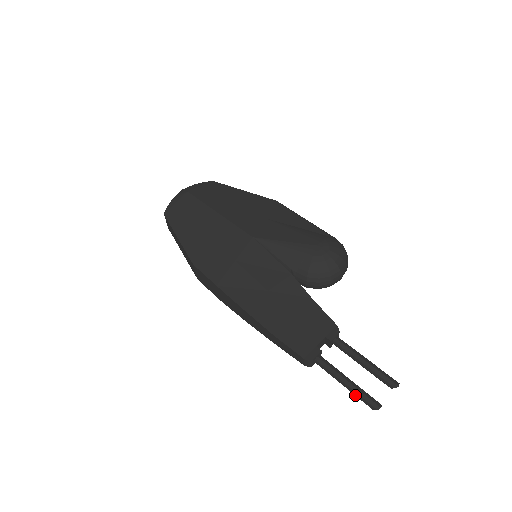
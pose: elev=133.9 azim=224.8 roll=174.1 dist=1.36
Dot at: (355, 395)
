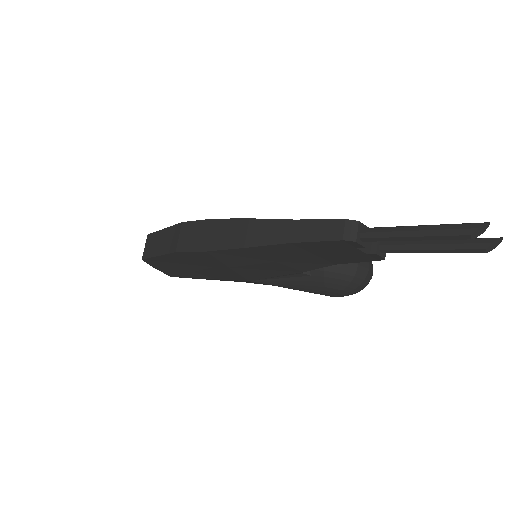
Dot at: (439, 229)
